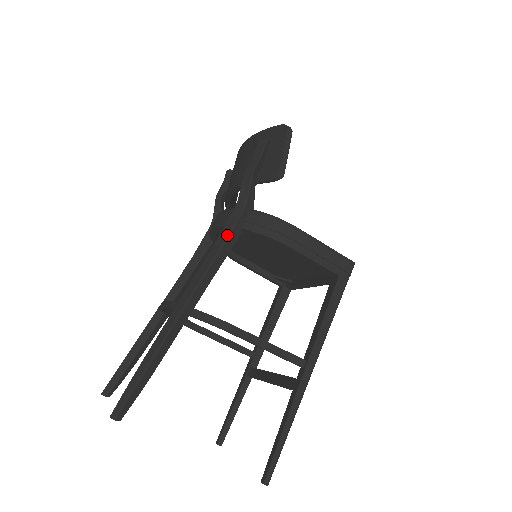
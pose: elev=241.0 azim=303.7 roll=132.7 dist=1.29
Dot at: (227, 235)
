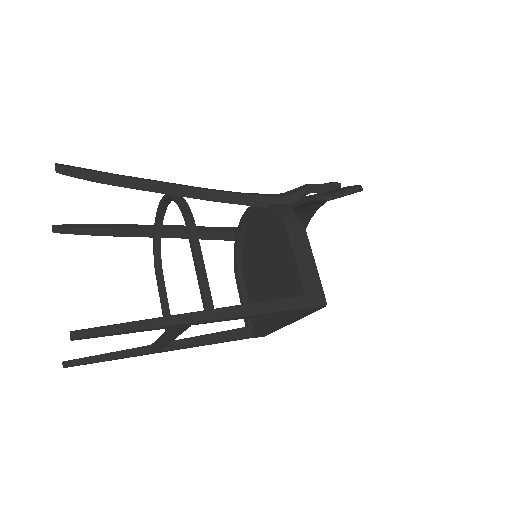
Dot at: (255, 194)
